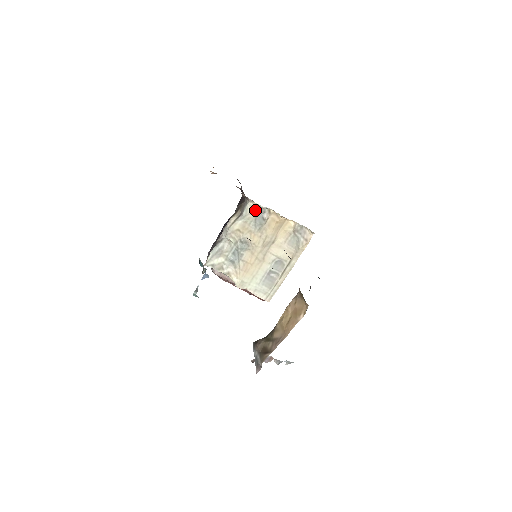
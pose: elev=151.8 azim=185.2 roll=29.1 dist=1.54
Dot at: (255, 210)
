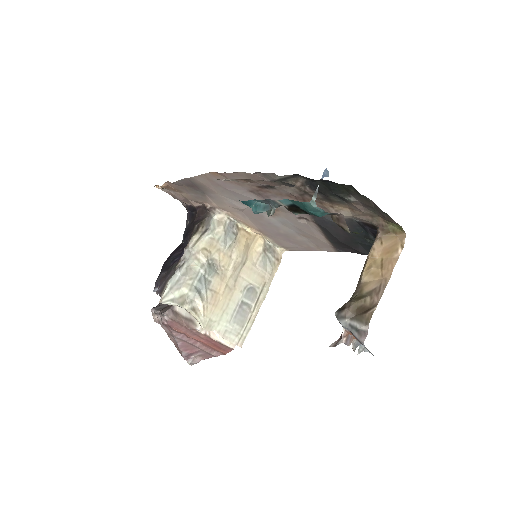
Dot at: (224, 223)
